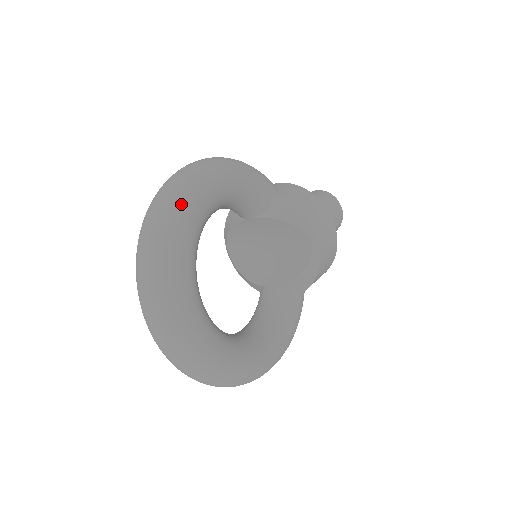
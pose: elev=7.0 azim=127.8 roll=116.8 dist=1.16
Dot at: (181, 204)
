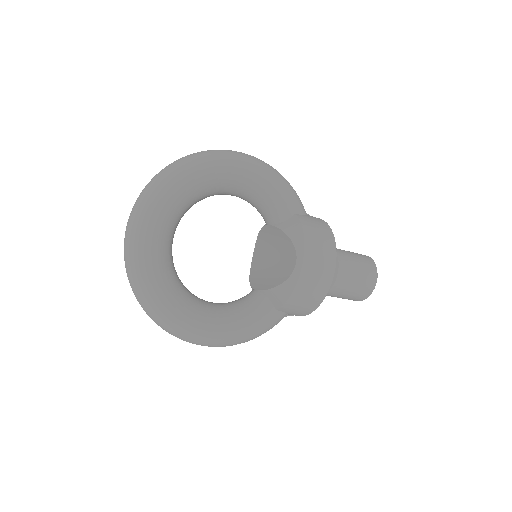
Dot at: (196, 162)
